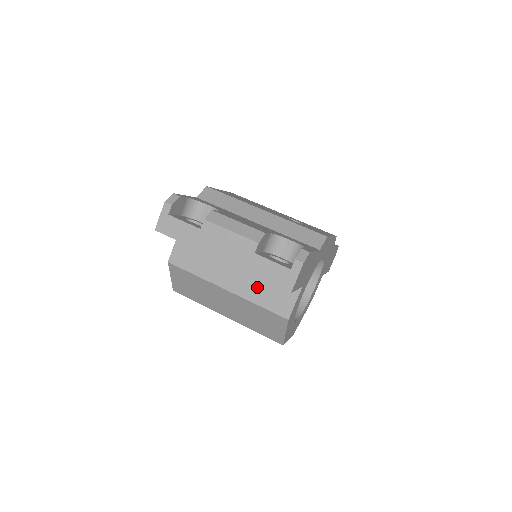
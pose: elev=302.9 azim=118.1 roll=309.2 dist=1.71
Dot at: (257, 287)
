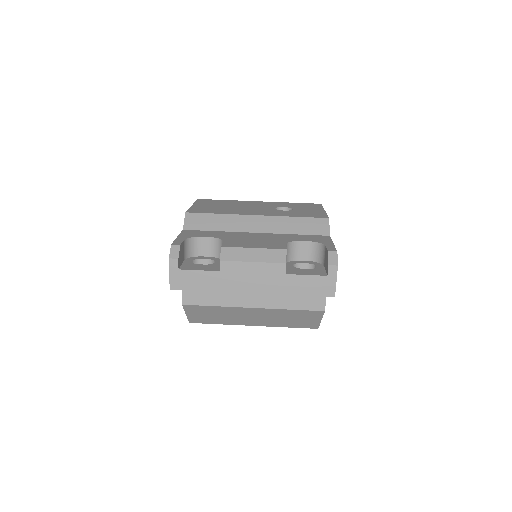
Dot at: occluded
